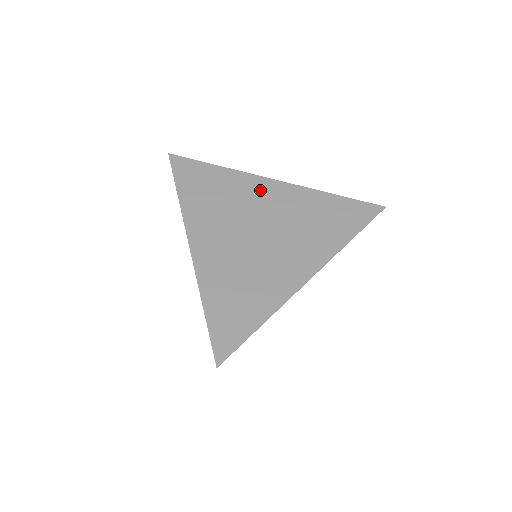
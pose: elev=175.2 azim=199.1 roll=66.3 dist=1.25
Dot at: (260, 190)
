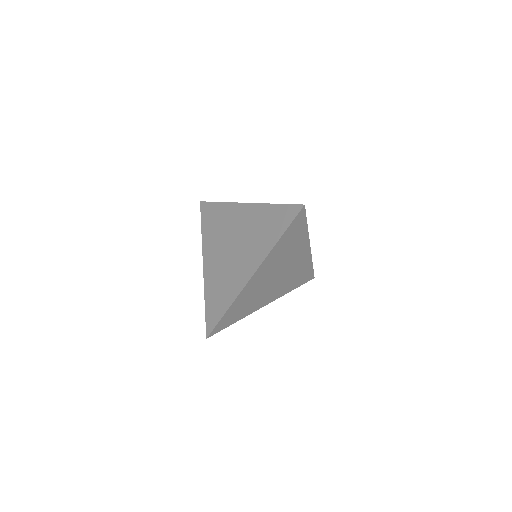
Dot at: (255, 282)
